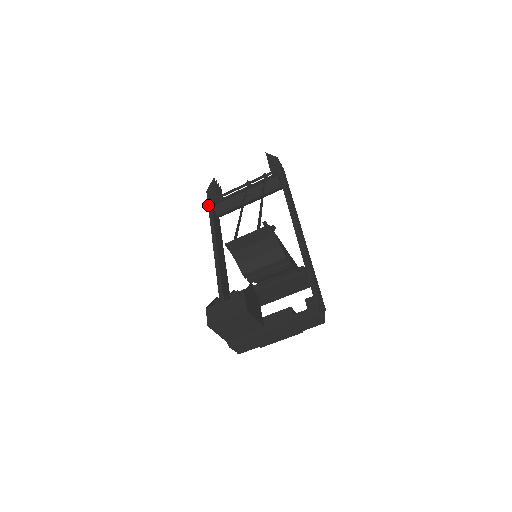
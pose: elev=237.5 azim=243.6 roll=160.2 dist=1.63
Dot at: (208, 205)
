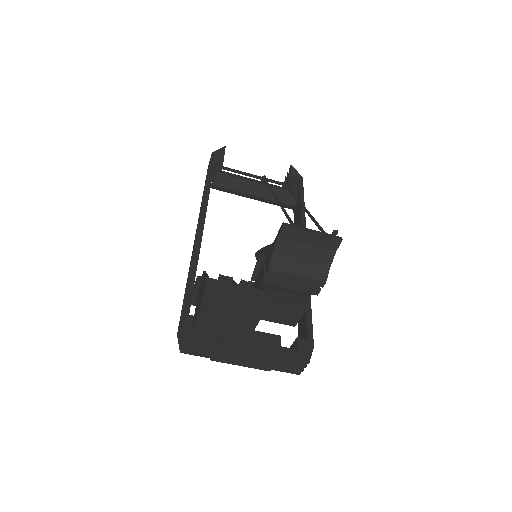
Dot at: (210, 167)
